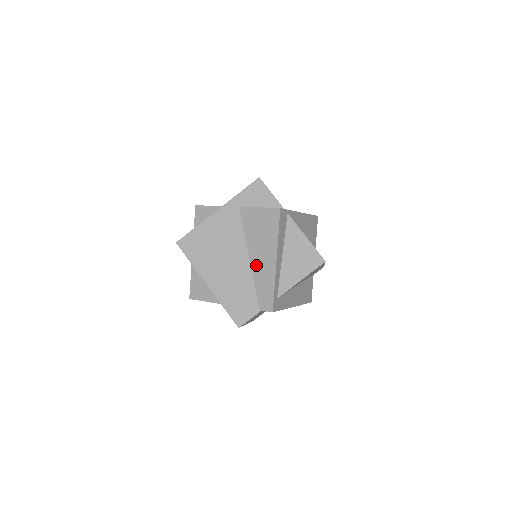
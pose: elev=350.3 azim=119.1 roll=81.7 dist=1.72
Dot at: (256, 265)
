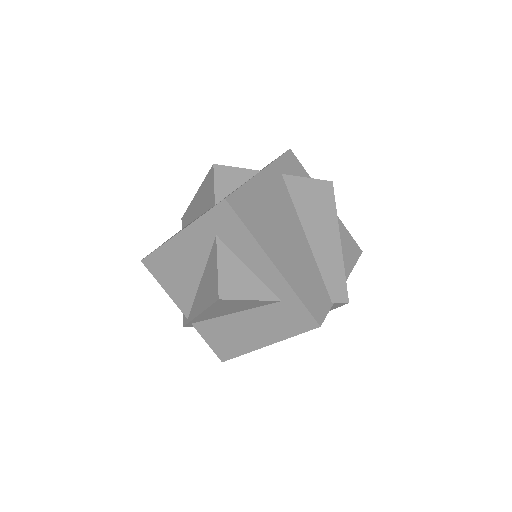
Dot at: (317, 245)
